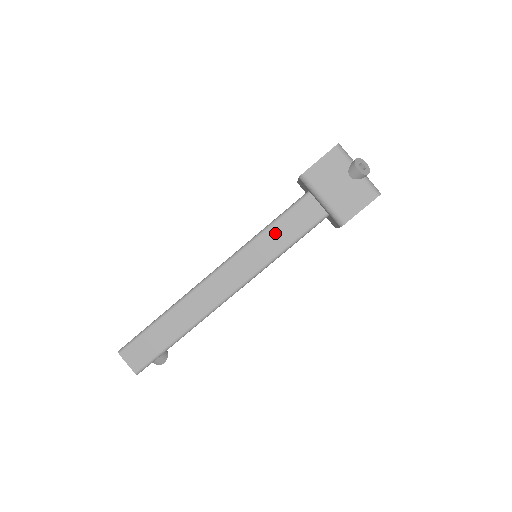
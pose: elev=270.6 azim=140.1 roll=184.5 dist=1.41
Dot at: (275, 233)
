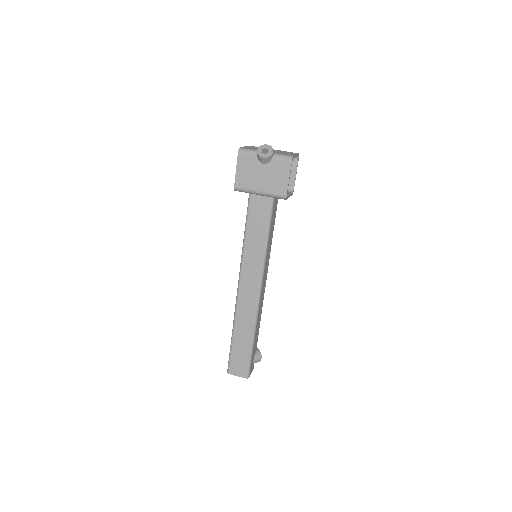
Dot at: (252, 236)
